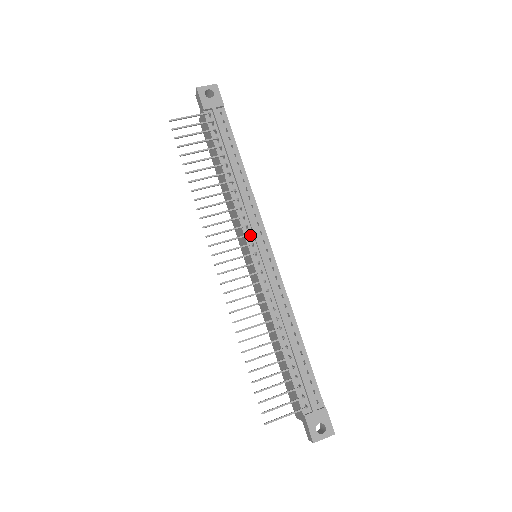
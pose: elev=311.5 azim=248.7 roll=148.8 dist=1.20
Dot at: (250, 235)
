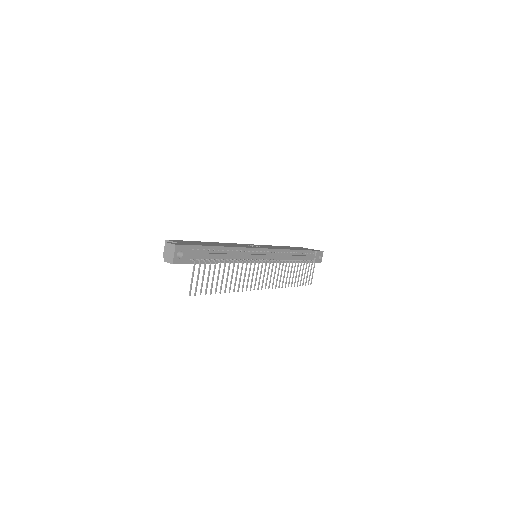
Dot at: occluded
